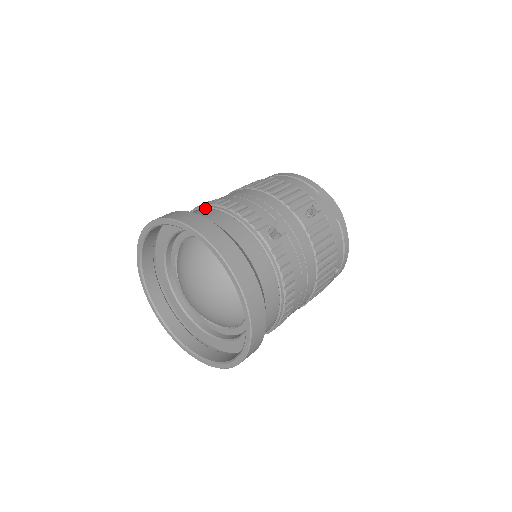
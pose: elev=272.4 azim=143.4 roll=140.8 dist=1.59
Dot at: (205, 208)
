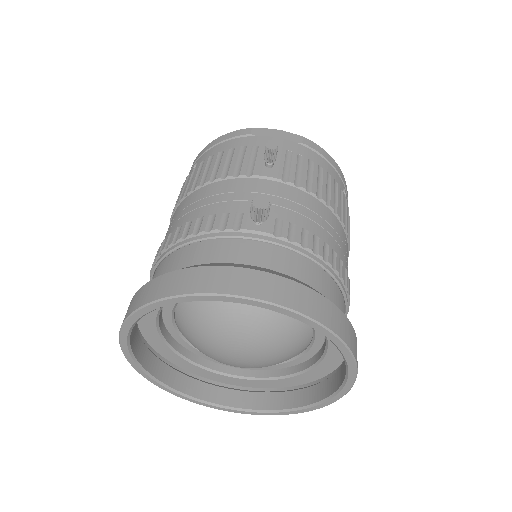
Dot at: (161, 261)
